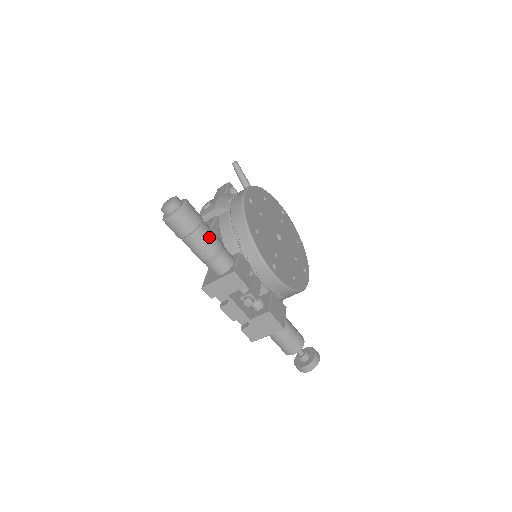
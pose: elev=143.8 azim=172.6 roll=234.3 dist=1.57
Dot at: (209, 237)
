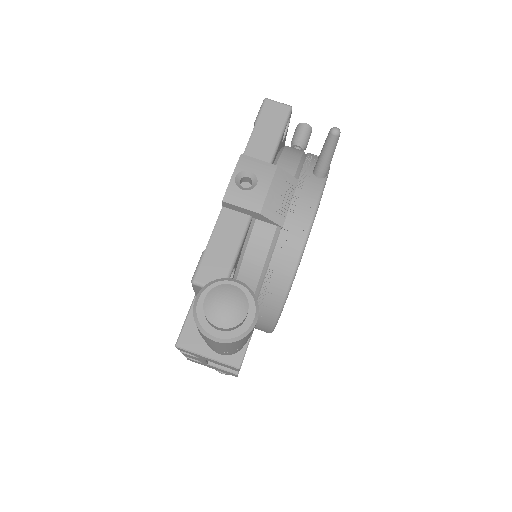
Dot at: (245, 342)
